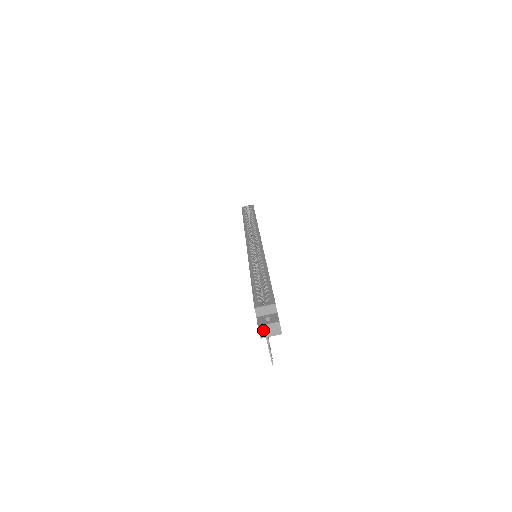
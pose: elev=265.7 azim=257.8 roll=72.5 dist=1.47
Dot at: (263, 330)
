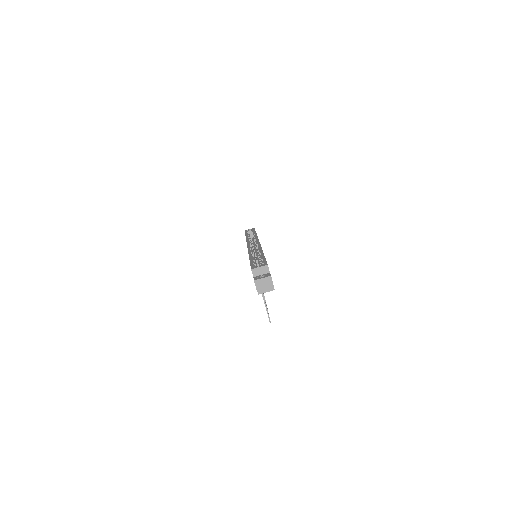
Dot at: (258, 284)
